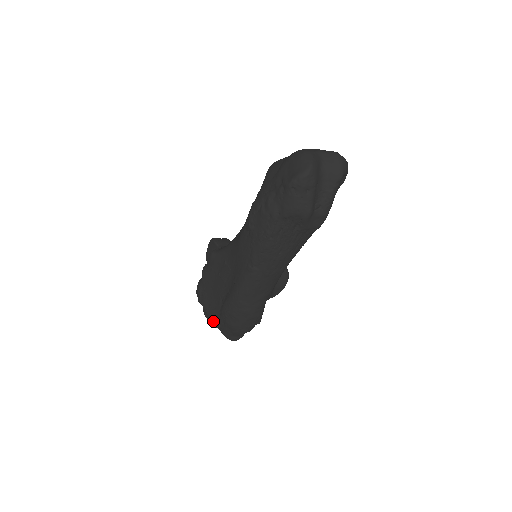
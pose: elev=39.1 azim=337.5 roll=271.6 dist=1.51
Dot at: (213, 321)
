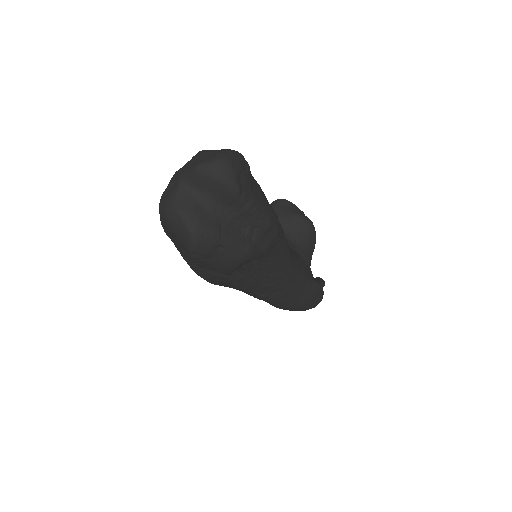
Dot at: occluded
